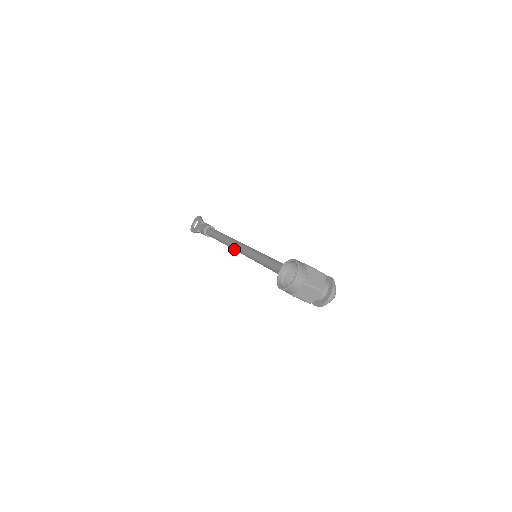
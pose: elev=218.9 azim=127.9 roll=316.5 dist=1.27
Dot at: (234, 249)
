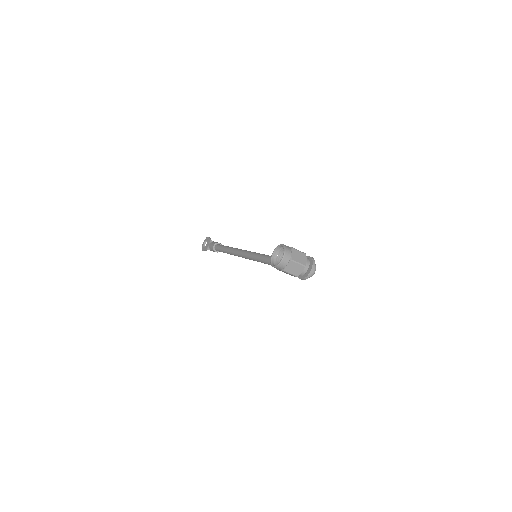
Dot at: (239, 256)
